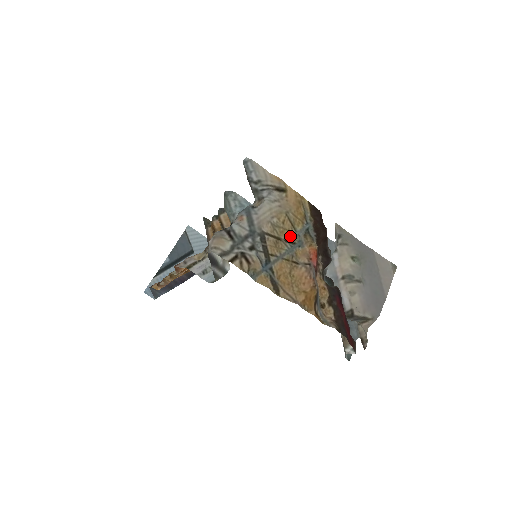
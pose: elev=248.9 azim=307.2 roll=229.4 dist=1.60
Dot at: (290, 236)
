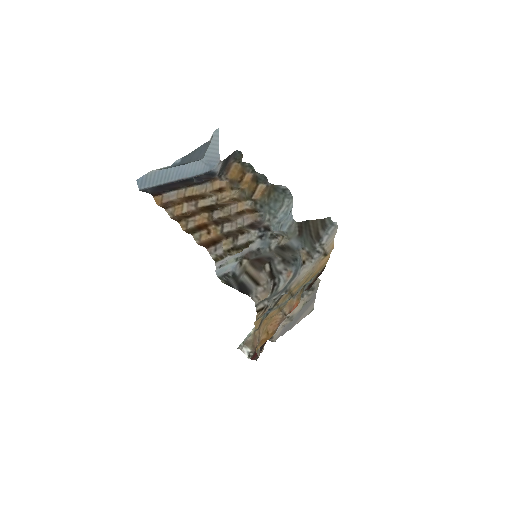
Dot at: (296, 290)
